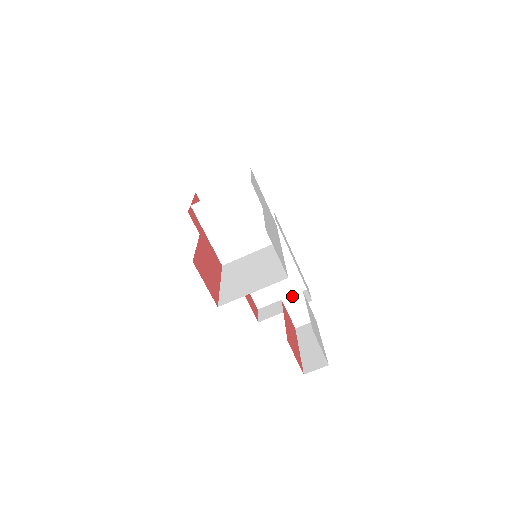
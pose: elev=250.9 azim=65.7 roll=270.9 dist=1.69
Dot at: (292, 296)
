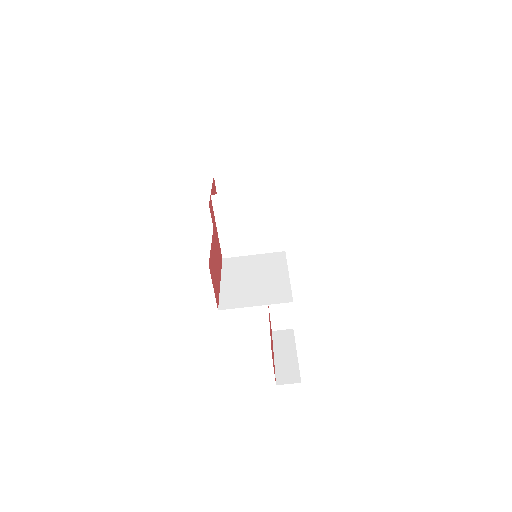
Dot at: occluded
